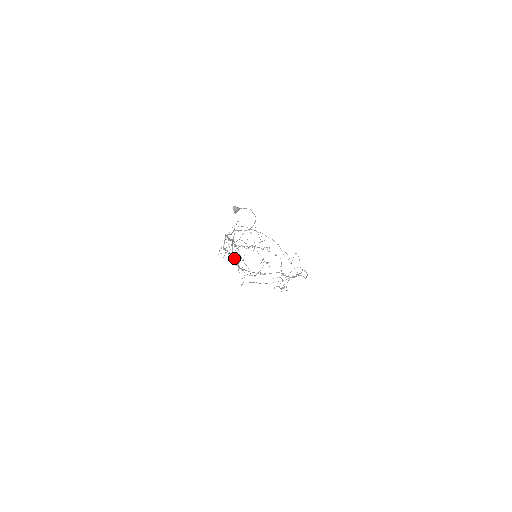
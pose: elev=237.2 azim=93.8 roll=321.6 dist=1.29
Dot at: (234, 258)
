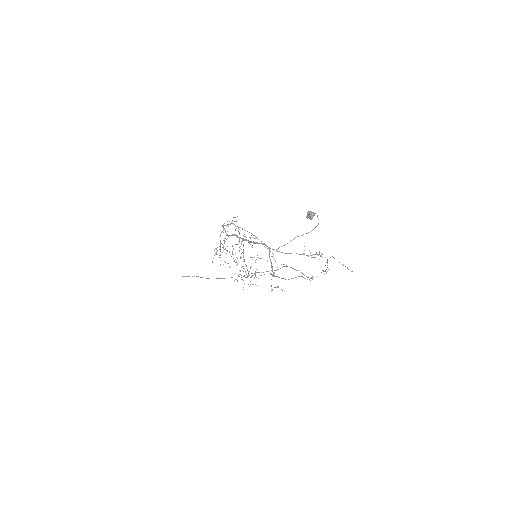
Dot at: (271, 265)
